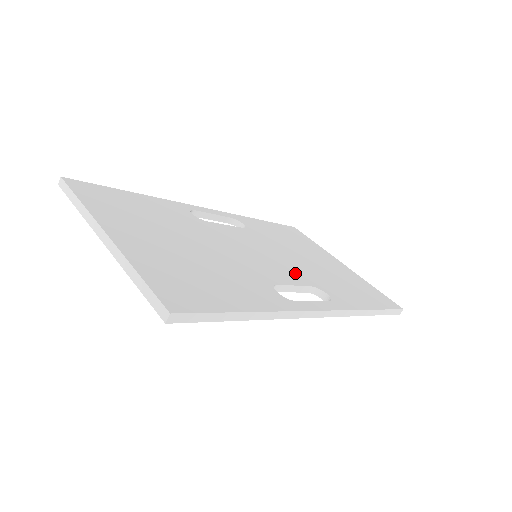
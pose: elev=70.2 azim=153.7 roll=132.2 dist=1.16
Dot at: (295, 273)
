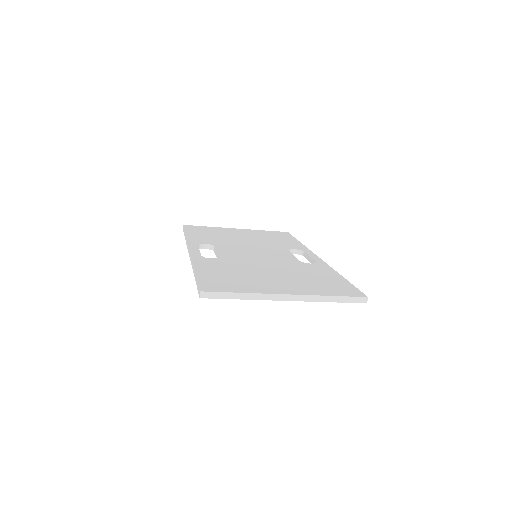
Dot at: (275, 250)
